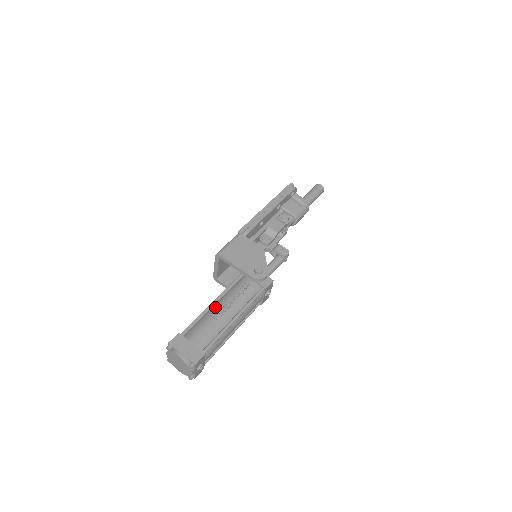
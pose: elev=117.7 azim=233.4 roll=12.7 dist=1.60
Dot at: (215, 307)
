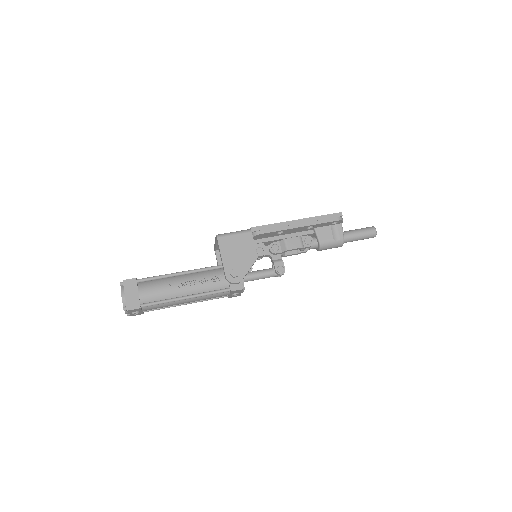
Dot at: (180, 277)
